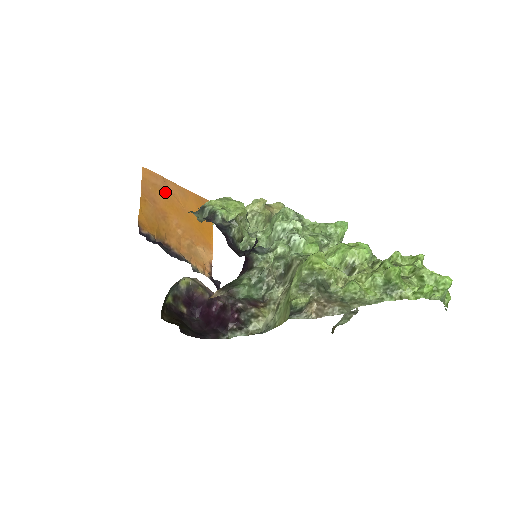
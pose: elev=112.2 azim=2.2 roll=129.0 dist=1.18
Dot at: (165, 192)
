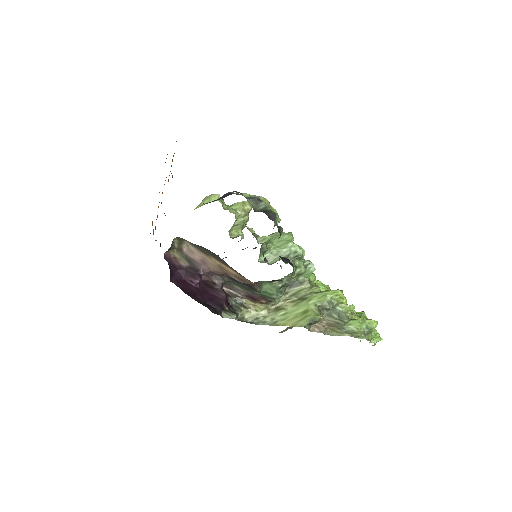
Dot at: occluded
